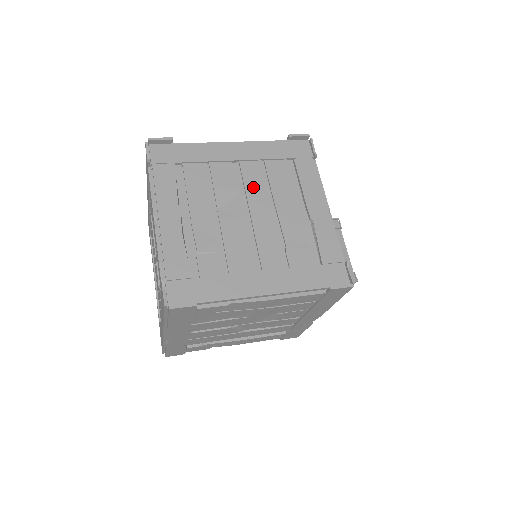
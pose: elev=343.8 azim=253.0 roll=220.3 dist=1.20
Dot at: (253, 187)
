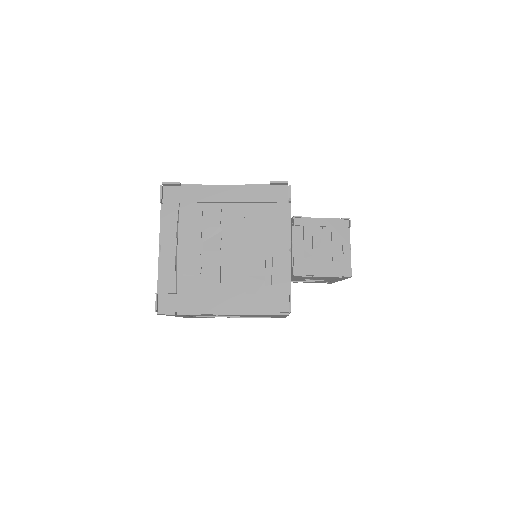
Dot at: (233, 226)
